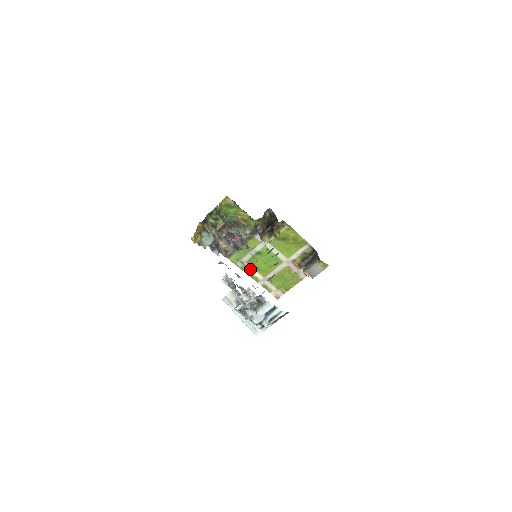
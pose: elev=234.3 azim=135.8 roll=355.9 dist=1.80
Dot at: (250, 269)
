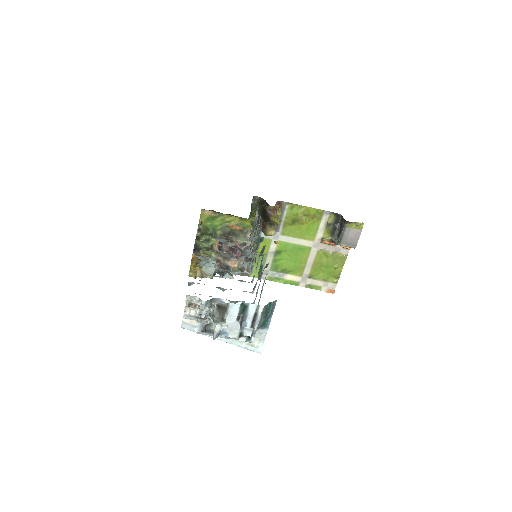
Dot at: (280, 275)
